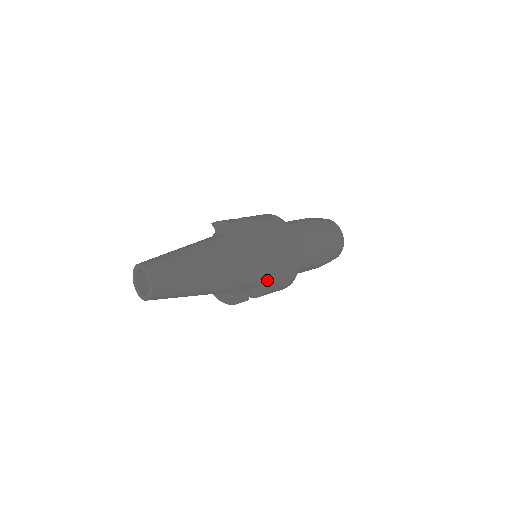
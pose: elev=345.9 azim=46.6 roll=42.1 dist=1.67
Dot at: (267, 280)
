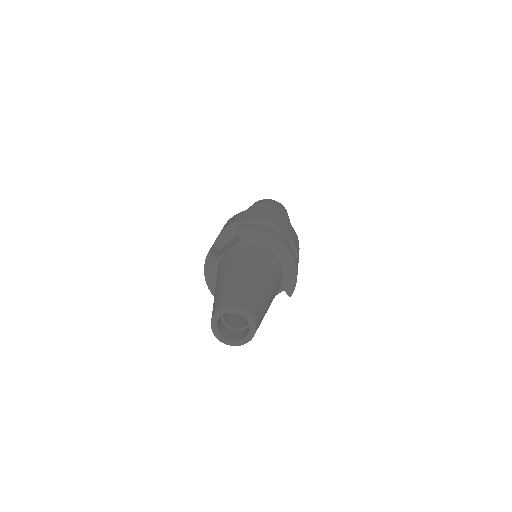
Dot at: occluded
